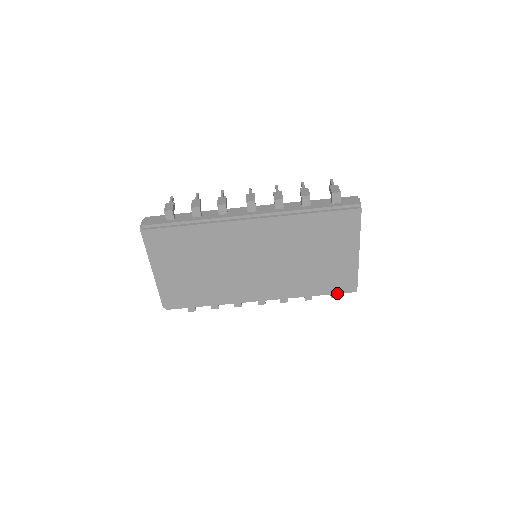
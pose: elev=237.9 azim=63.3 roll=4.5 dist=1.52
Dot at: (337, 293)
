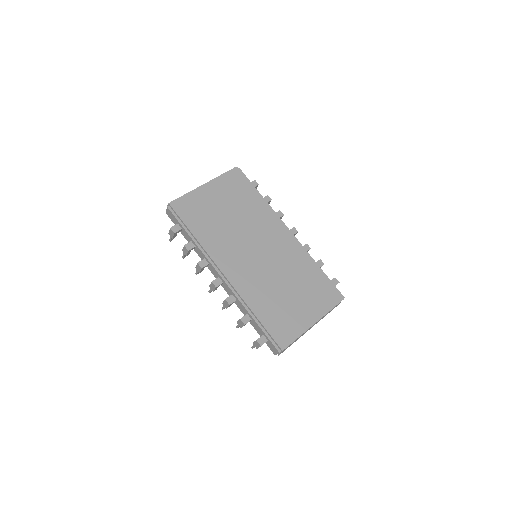
Dot at: (271, 334)
